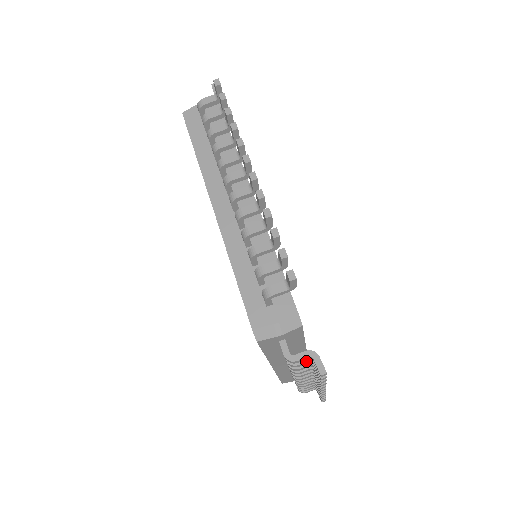
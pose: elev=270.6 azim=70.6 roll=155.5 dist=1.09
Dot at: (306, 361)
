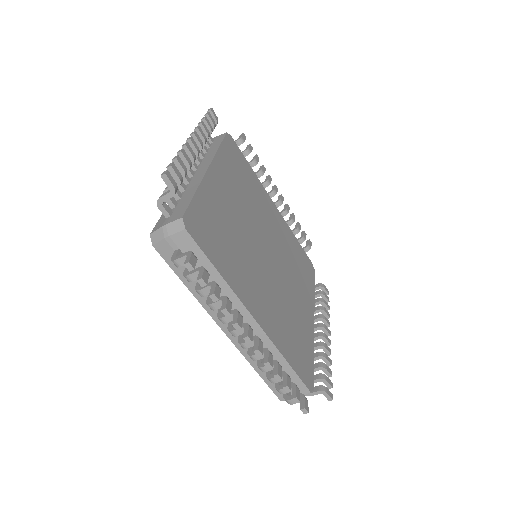
Dot at: occluded
